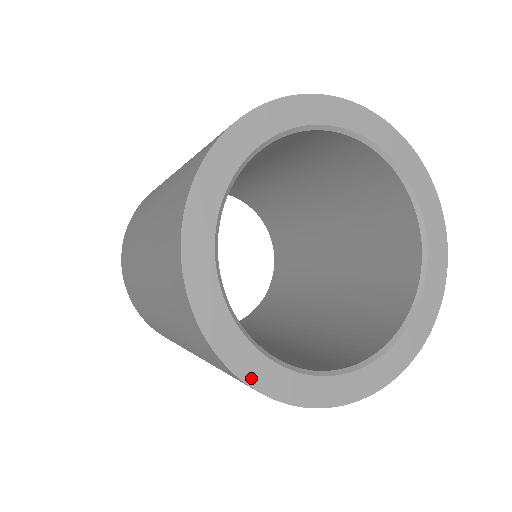
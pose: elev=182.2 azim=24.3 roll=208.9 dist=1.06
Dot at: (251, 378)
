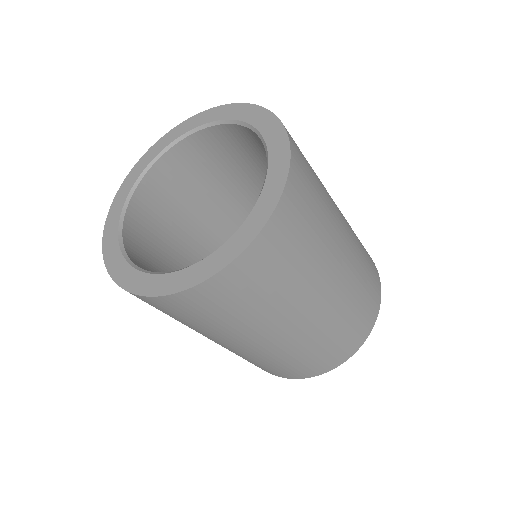
Dot at: (121, 281)
